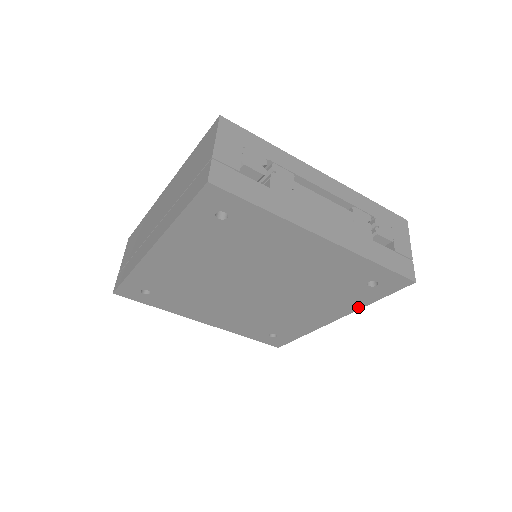
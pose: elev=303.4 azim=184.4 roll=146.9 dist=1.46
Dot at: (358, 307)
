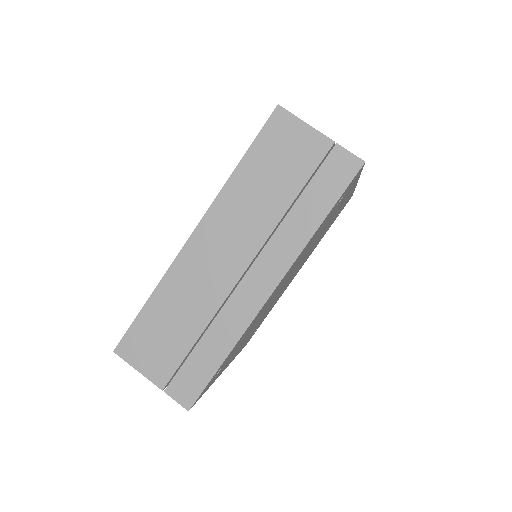
Dot at: (316, 246)
